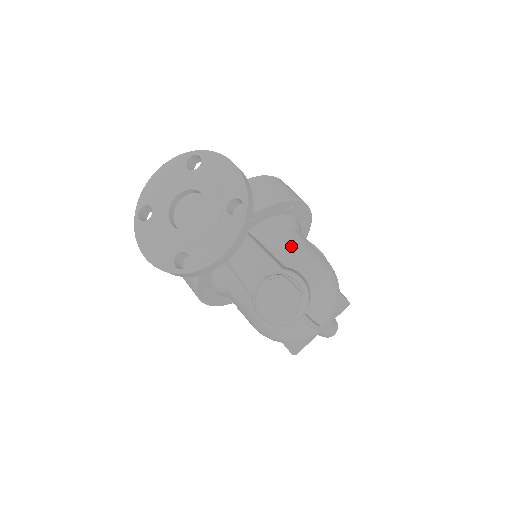
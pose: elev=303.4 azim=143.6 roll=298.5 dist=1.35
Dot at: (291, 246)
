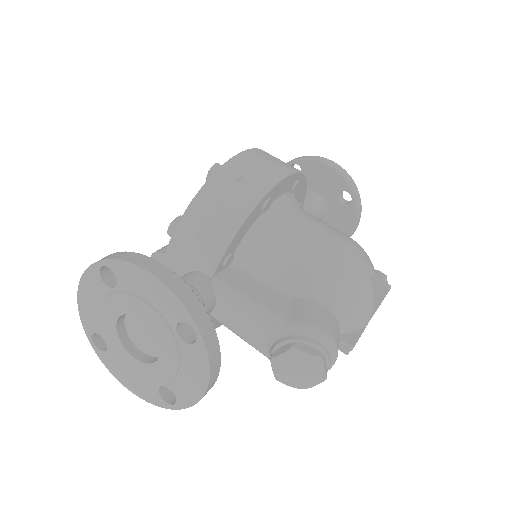
Dot at: (288, 260)
